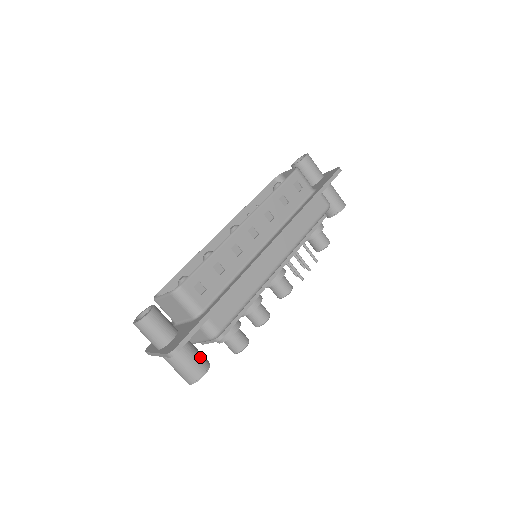
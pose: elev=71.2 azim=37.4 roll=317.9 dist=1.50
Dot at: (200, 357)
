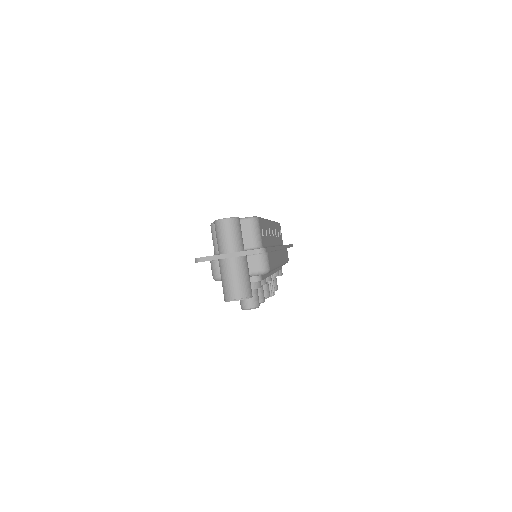
Dot at: occluded
